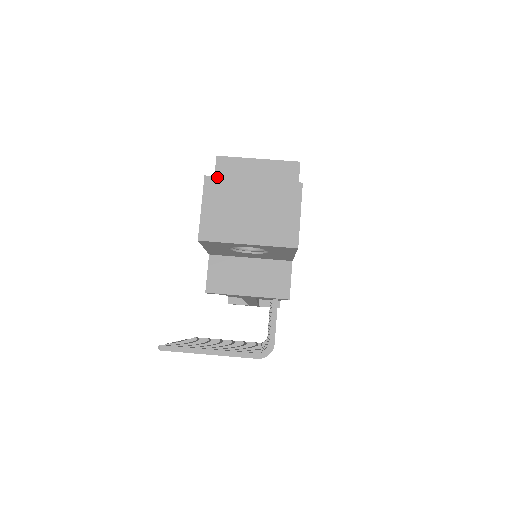
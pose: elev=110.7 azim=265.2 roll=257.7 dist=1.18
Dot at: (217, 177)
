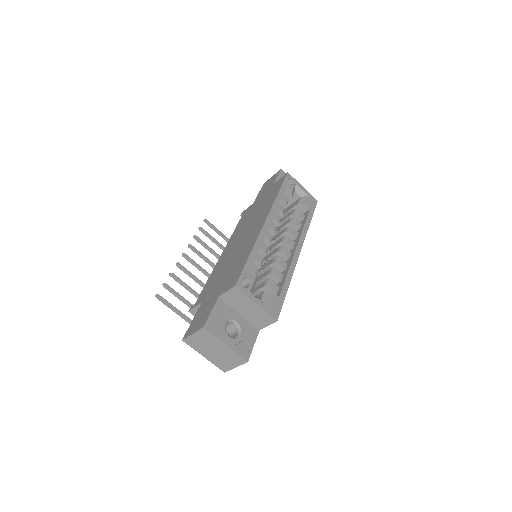
Dot at: (209, 332)
